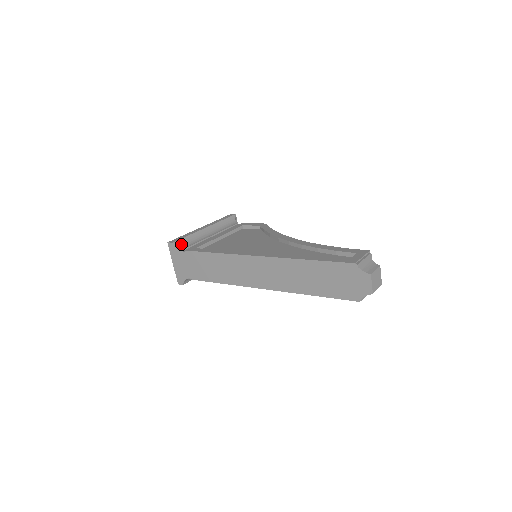
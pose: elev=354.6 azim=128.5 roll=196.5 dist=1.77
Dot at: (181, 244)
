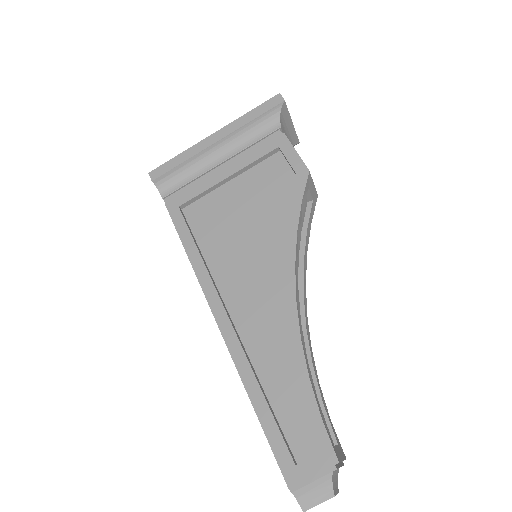
Dot at: (166, 181)
